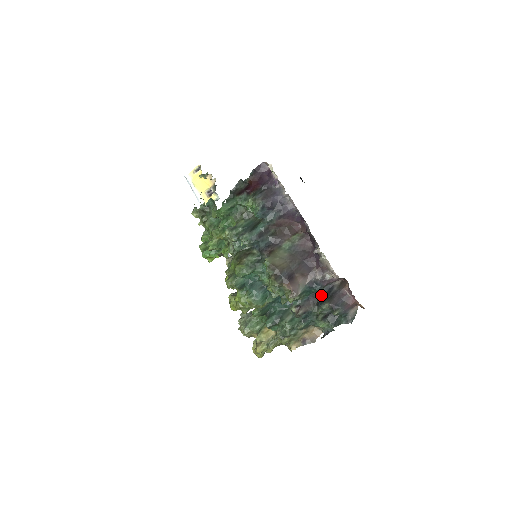
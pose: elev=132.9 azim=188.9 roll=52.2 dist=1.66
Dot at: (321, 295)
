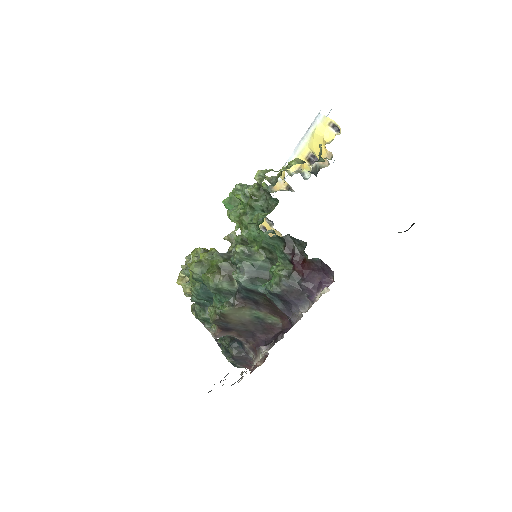
Dot at: occluded
